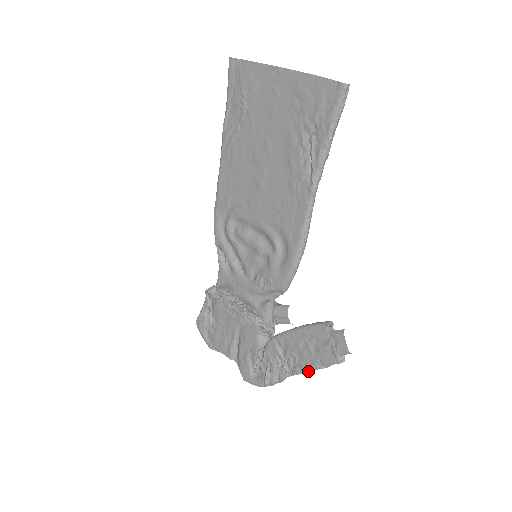
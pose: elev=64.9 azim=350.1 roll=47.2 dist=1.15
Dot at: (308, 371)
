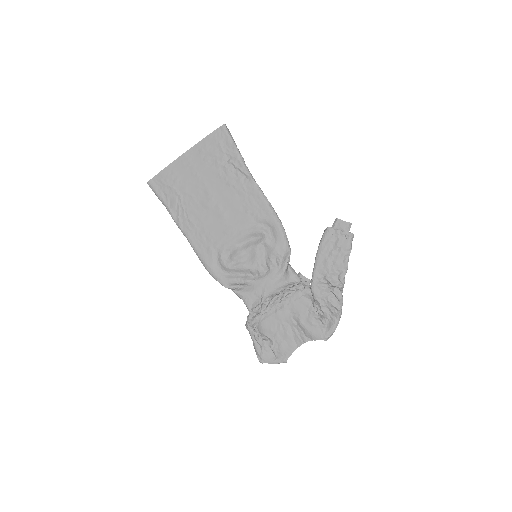
Dot at: (346, 266)
